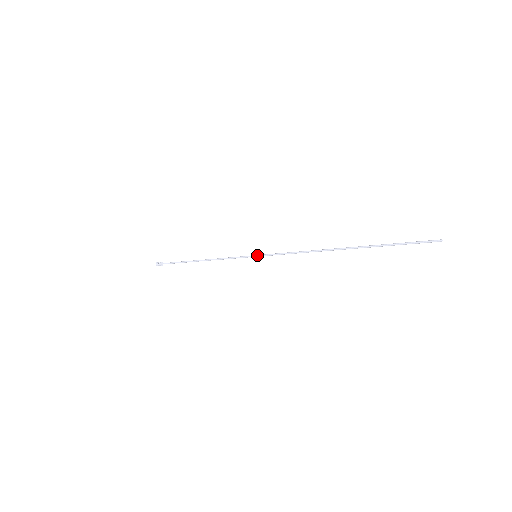
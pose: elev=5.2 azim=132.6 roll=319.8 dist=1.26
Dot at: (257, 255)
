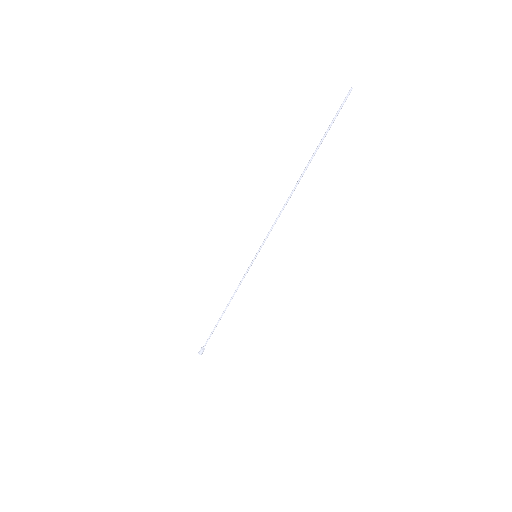
Dot at: (256, 254)
